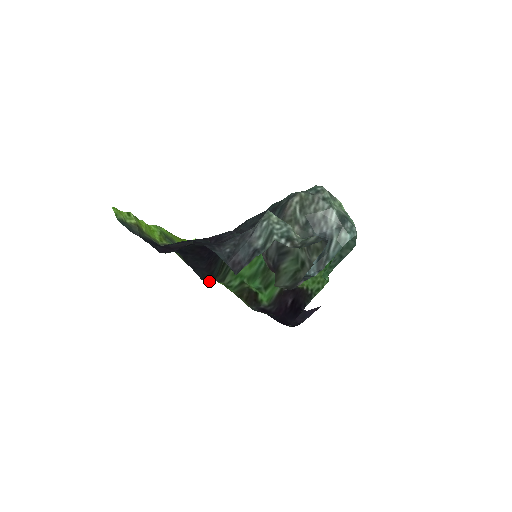
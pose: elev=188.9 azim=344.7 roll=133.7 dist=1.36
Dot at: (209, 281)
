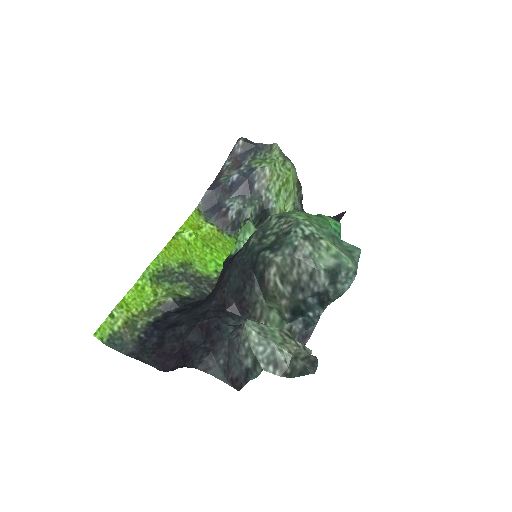
Dot at: occluded
